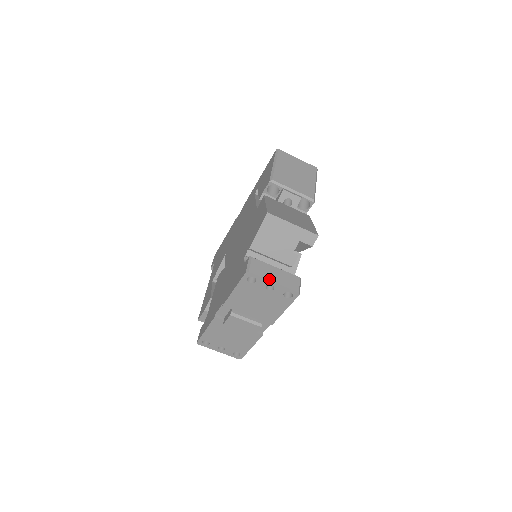
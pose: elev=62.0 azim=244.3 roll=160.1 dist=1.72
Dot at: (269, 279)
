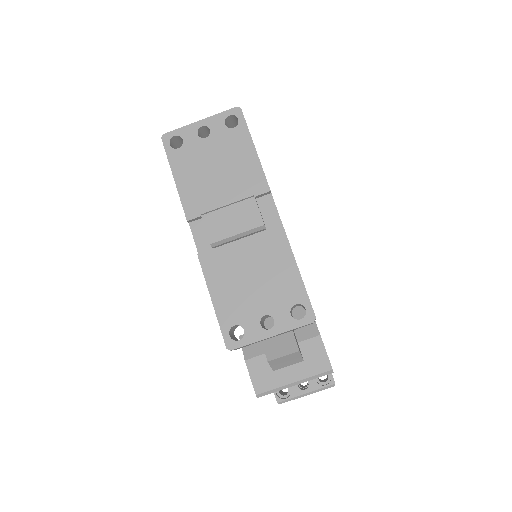
Dot at: (193, 124)
